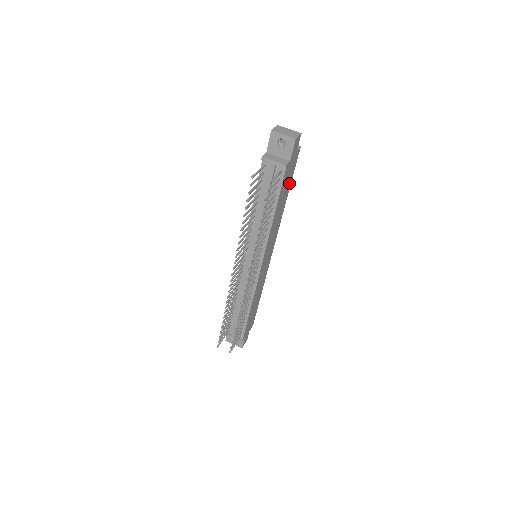
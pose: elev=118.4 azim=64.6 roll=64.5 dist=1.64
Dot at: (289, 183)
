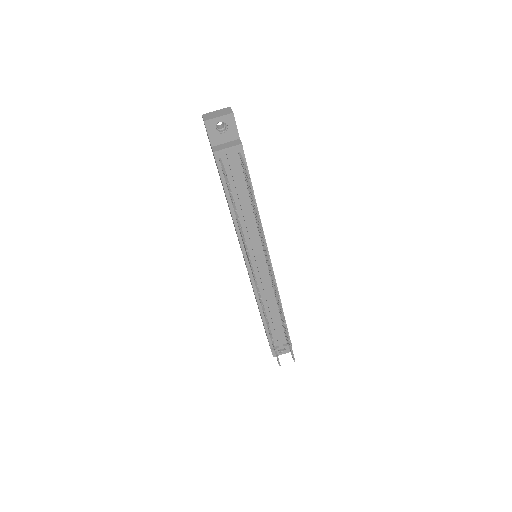
Dot at: occluded
